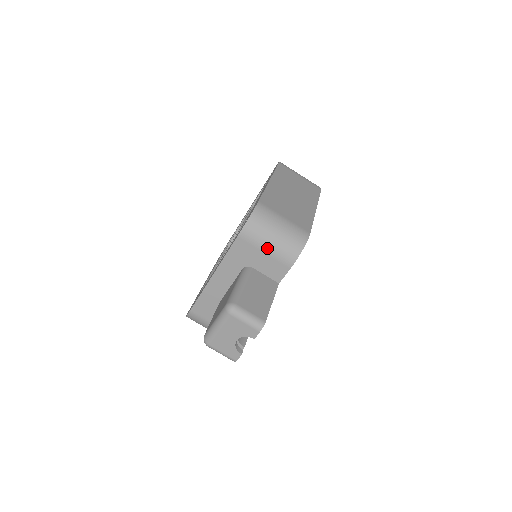
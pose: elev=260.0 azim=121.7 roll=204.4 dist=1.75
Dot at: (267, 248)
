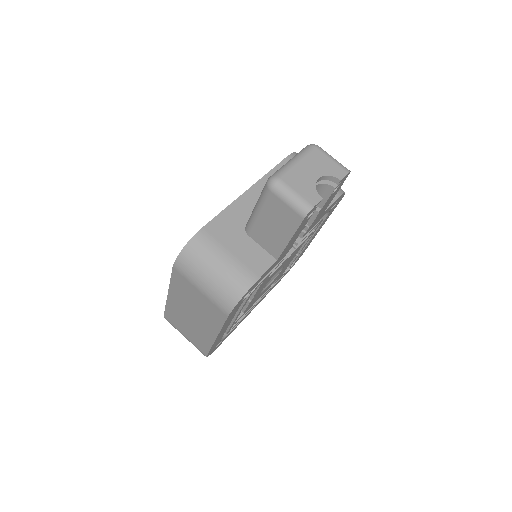
Dot at: occluded
